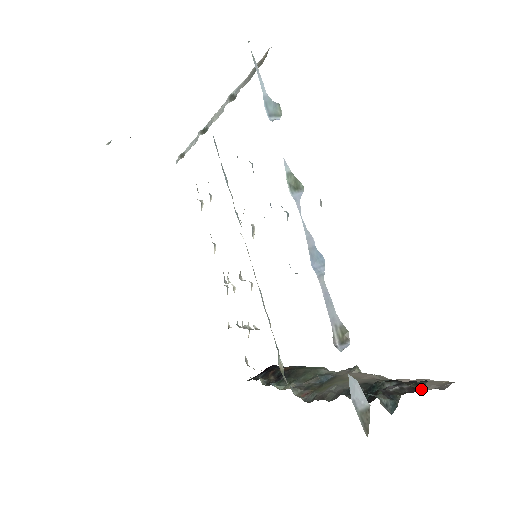
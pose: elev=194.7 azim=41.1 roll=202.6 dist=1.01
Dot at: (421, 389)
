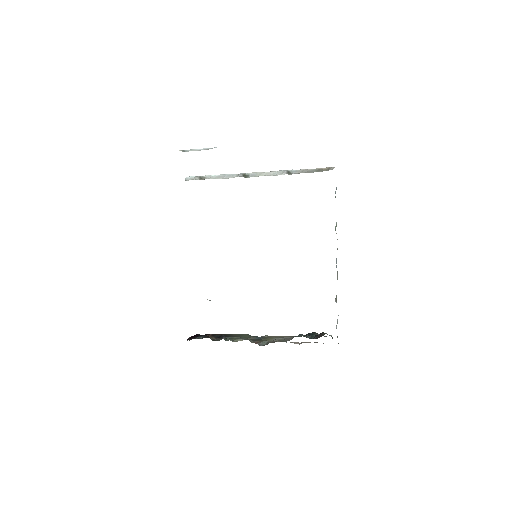
Dot at: occluded
